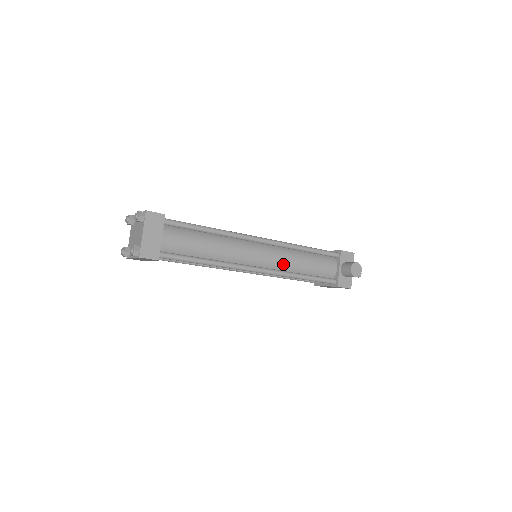
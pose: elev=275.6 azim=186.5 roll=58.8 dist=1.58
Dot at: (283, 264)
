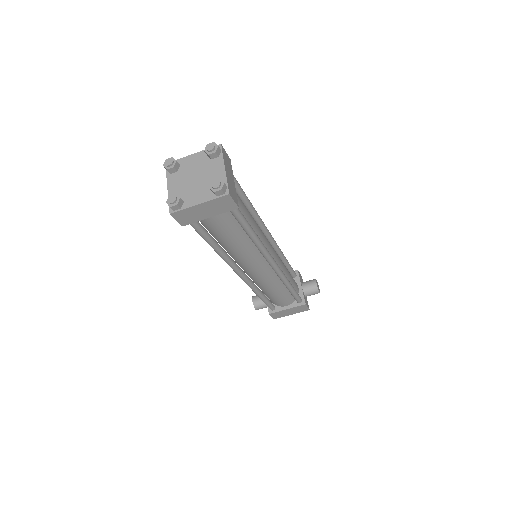
Dot at: (281, 267)
